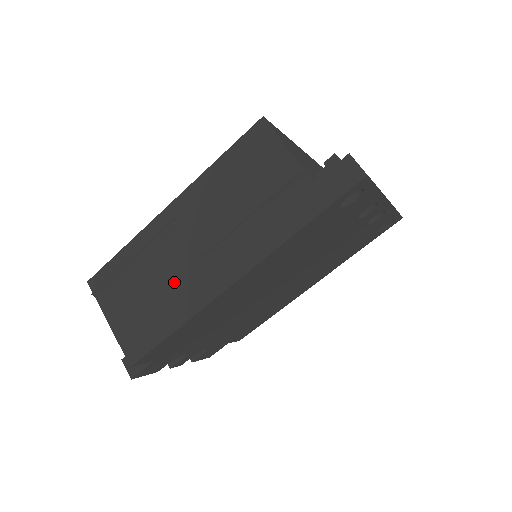
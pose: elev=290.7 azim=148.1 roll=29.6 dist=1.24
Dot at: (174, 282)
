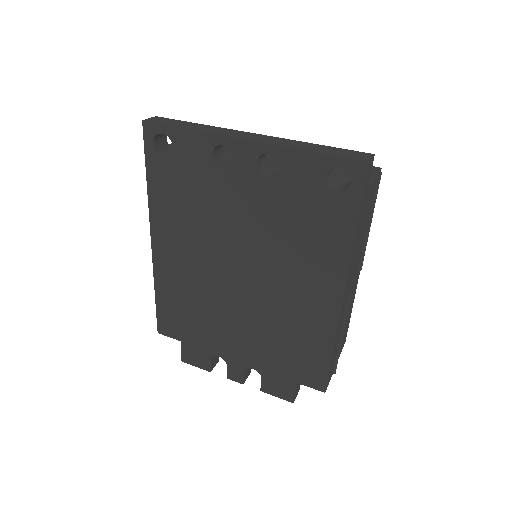
Dot at: occluded
